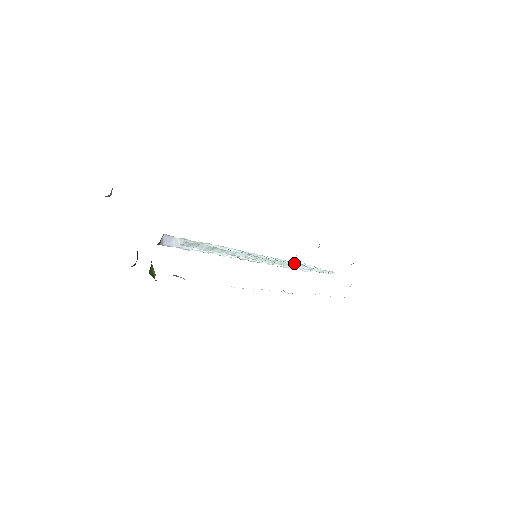
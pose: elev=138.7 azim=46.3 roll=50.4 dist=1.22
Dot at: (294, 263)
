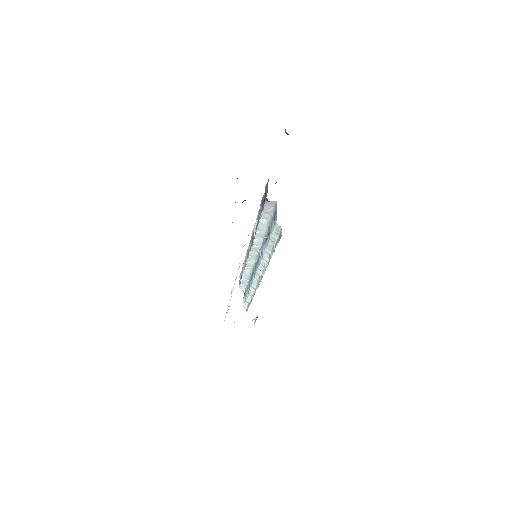
Dot at: (248, 277)
